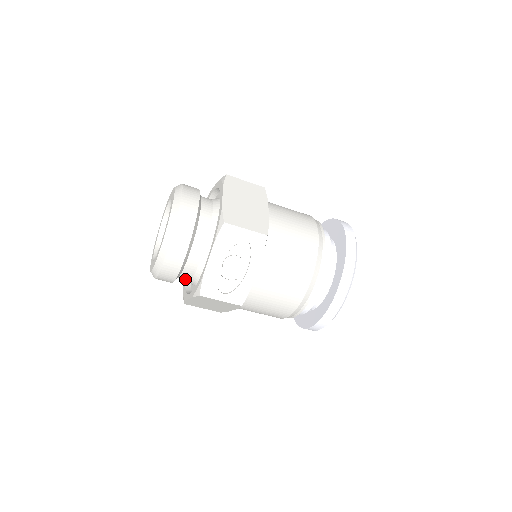
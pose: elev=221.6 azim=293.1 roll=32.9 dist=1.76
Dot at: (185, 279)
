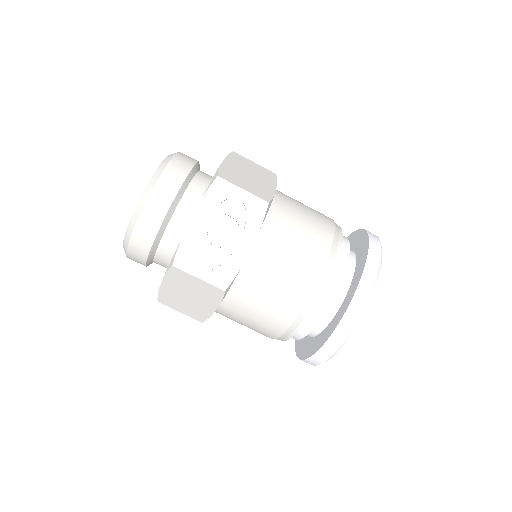
Dot at: (163, 261)
